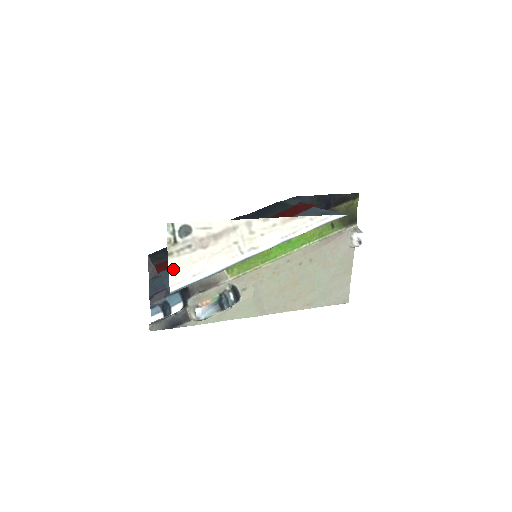
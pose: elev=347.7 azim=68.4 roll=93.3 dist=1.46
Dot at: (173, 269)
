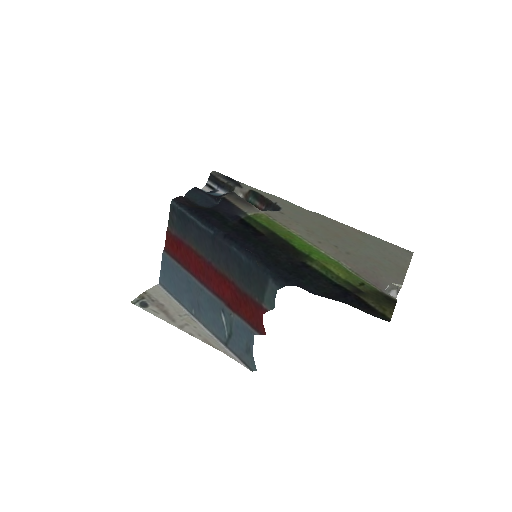
Dot at: (152, 290)
